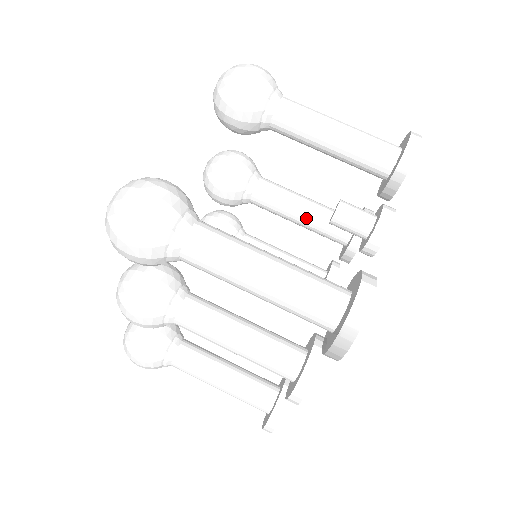
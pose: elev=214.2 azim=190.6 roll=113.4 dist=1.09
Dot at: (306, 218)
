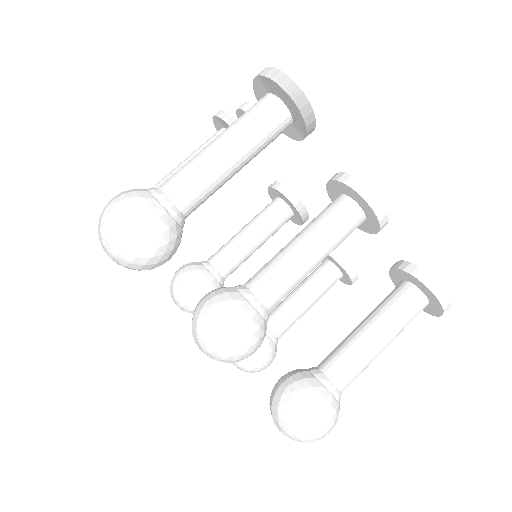
Dot at: (254, 231)
